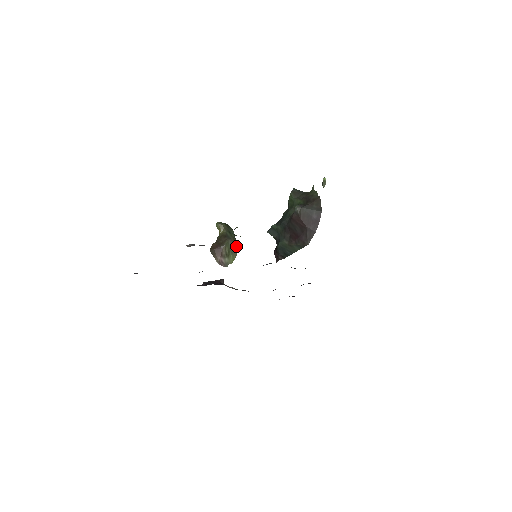
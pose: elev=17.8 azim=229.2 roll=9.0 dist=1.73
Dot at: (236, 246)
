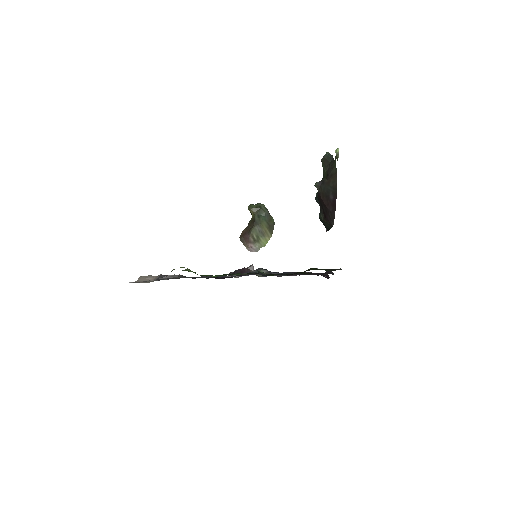
Dot at: (268, 228)
